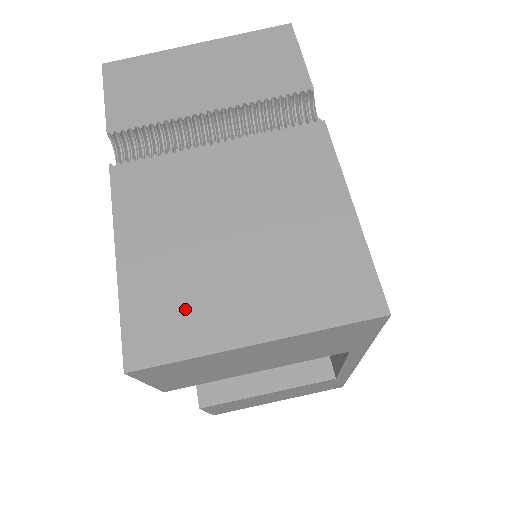
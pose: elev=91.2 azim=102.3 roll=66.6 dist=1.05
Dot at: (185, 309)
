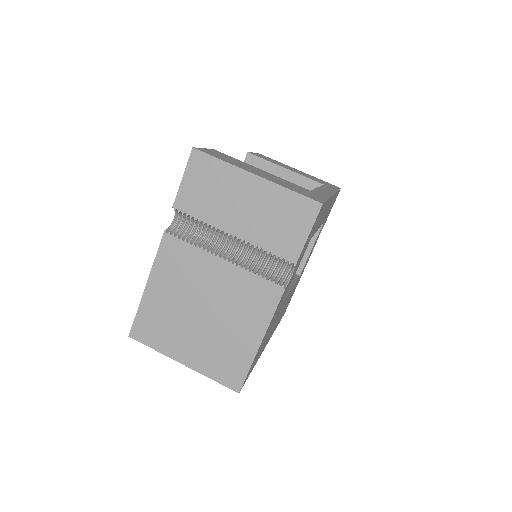
Dot at: (163, 330)
